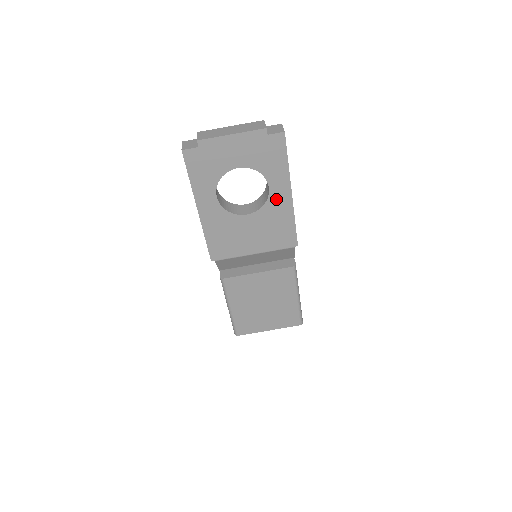
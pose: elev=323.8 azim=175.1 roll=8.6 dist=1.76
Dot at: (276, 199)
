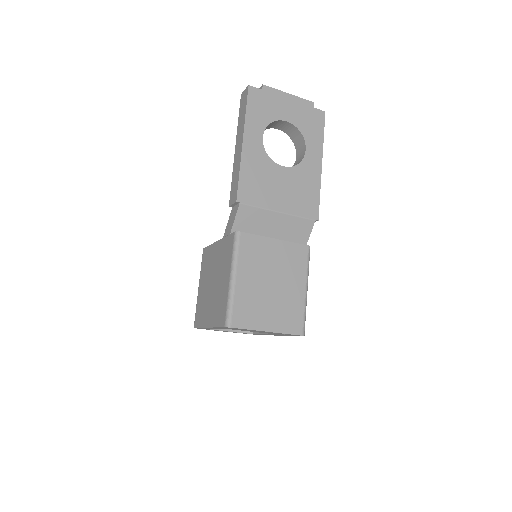
Dot at: (309, 163)
